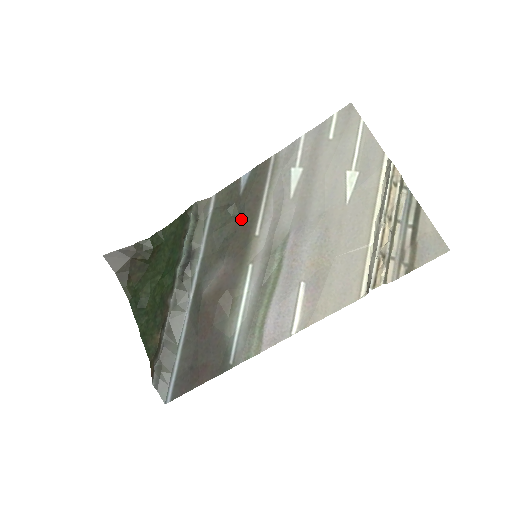
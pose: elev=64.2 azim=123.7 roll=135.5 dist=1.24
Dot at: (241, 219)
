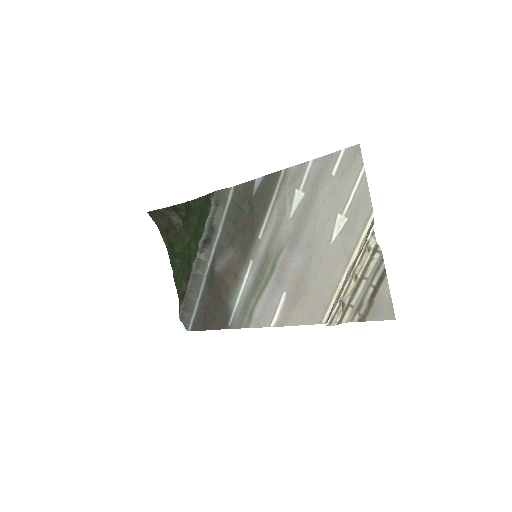
Dot at: (250, 219)
